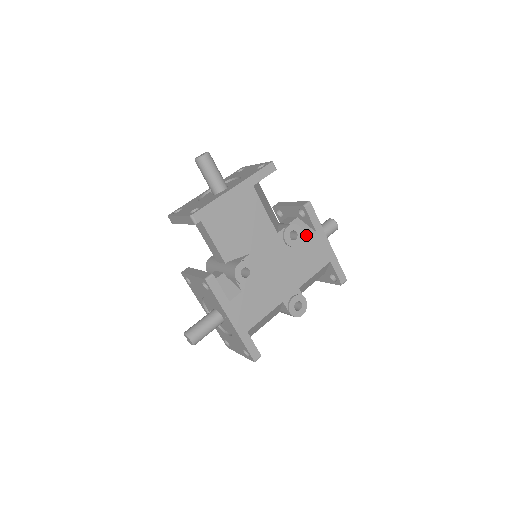
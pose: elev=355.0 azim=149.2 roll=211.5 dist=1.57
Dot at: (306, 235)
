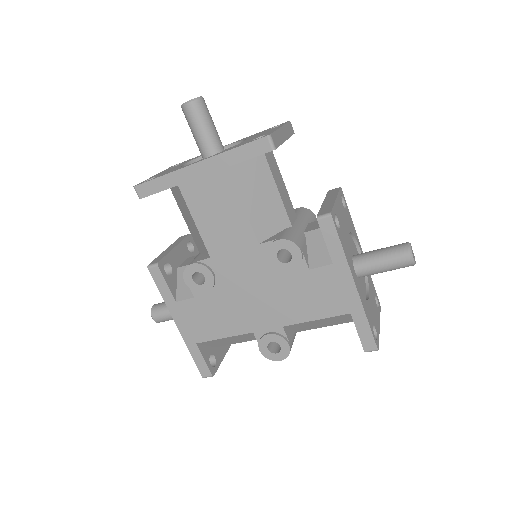
Dot at: (316, 261)
